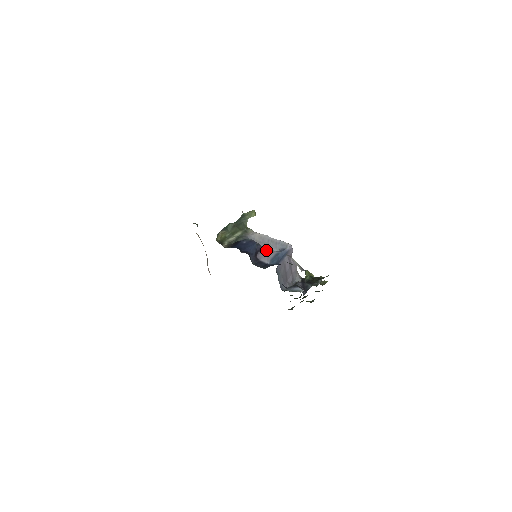
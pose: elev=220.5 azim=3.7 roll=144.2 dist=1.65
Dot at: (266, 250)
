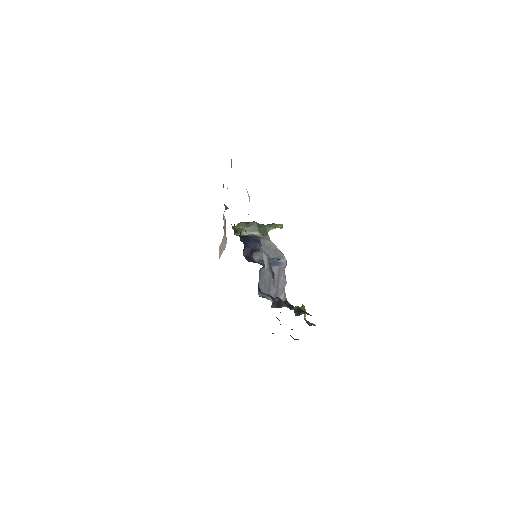
Dot at: occluded
